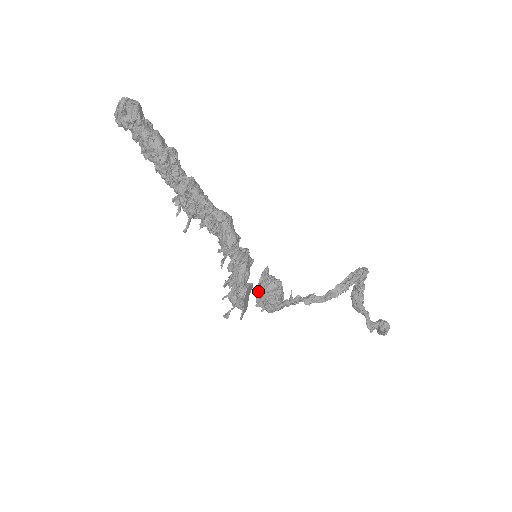
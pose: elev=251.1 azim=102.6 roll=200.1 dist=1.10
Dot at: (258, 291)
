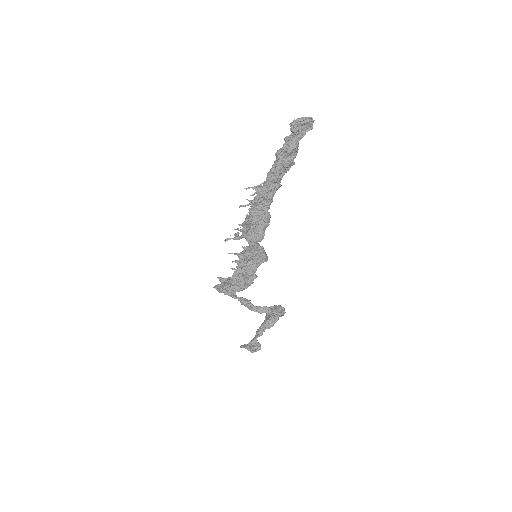
Dot at: occluded
